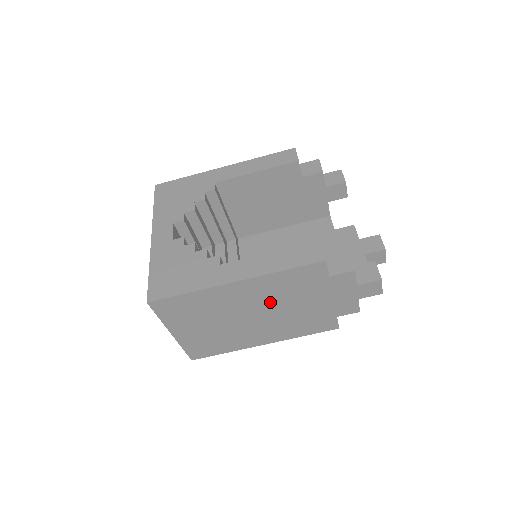
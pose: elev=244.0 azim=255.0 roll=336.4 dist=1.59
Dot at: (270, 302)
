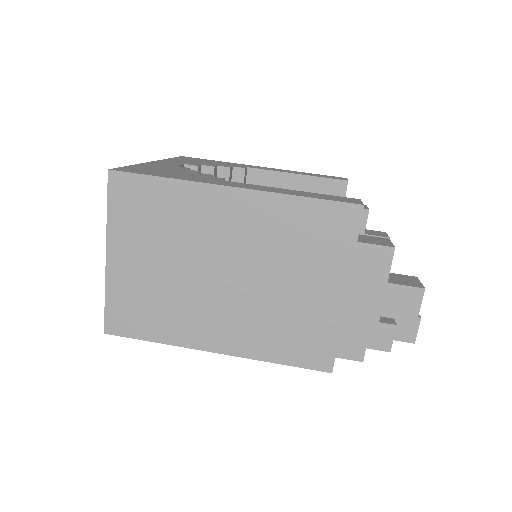
Dot at: (261, 256)
